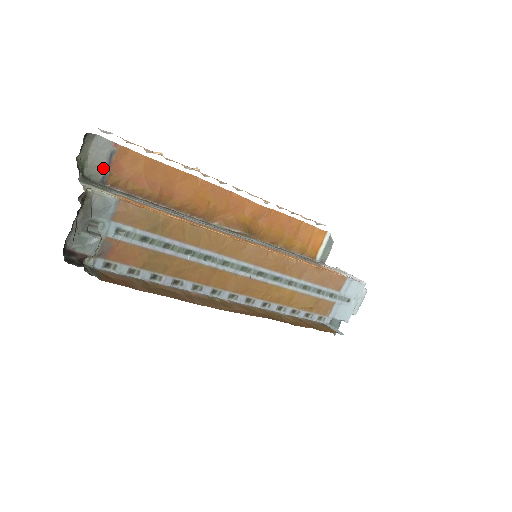
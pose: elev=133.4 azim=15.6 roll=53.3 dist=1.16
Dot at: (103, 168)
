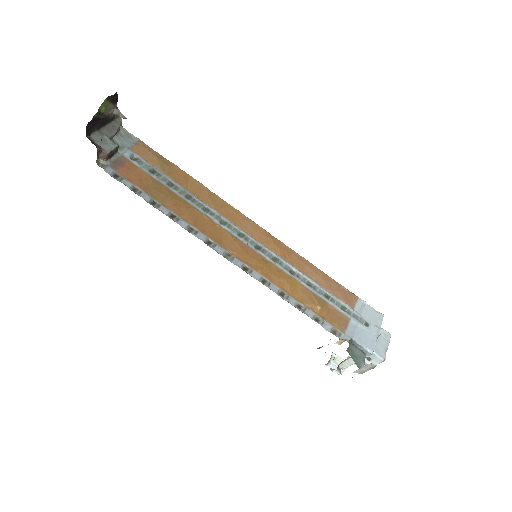
Dot at: occluded
